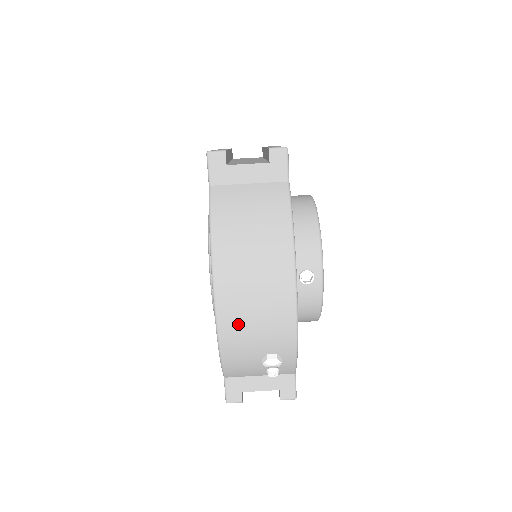
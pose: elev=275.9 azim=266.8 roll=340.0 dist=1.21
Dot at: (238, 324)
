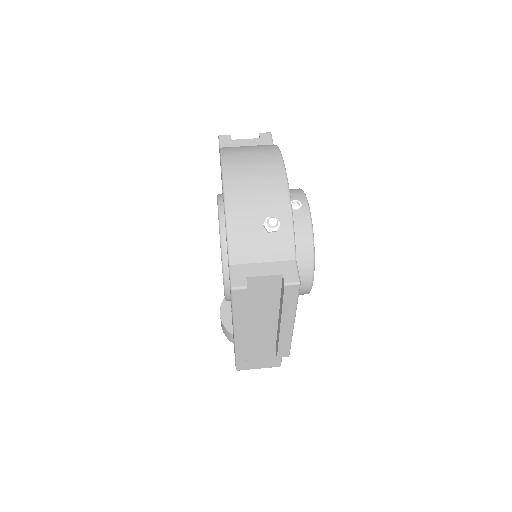
Dot at: (241, 188)
